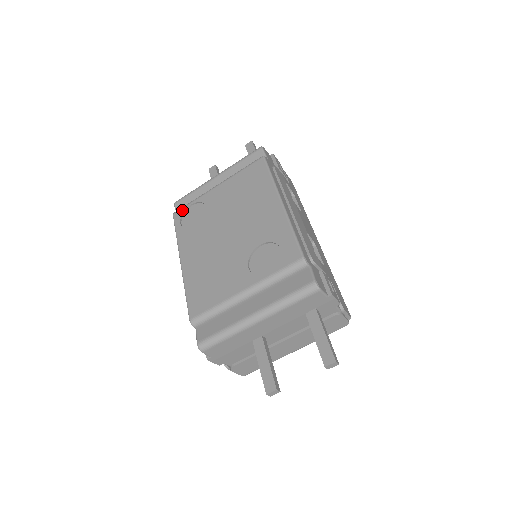
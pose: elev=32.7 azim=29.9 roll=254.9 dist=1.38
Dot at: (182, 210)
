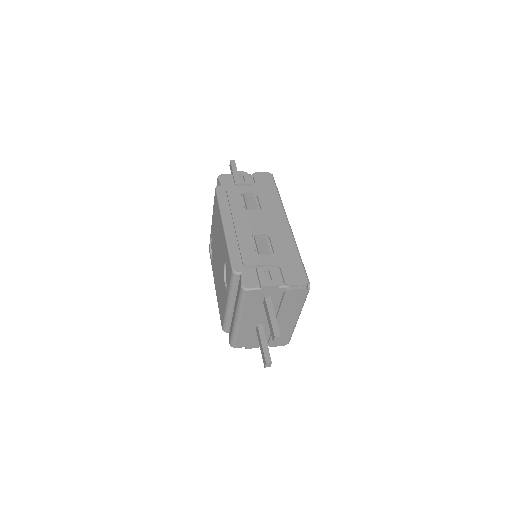
Dot at: (209, 246)
